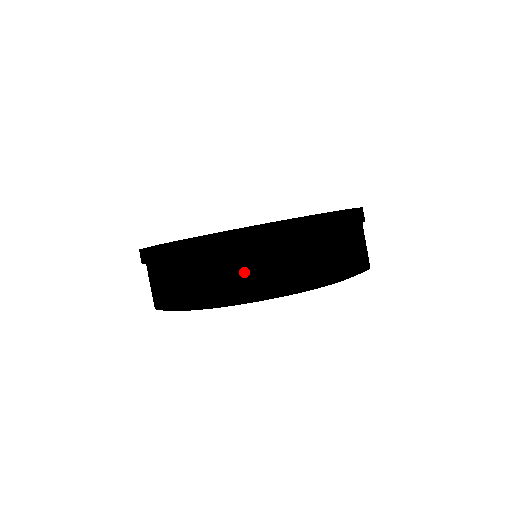
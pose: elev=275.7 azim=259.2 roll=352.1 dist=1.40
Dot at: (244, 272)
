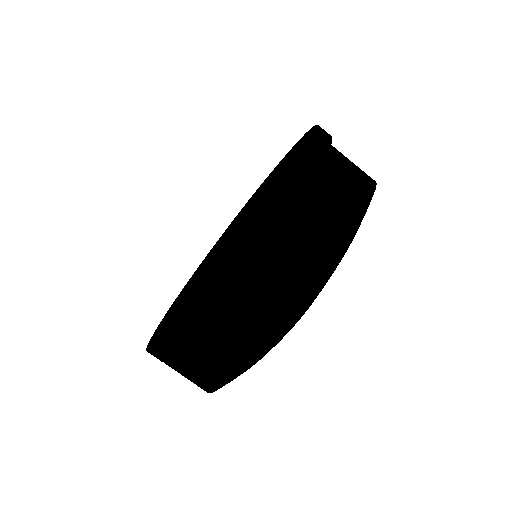
Dot at: (258, 310)
